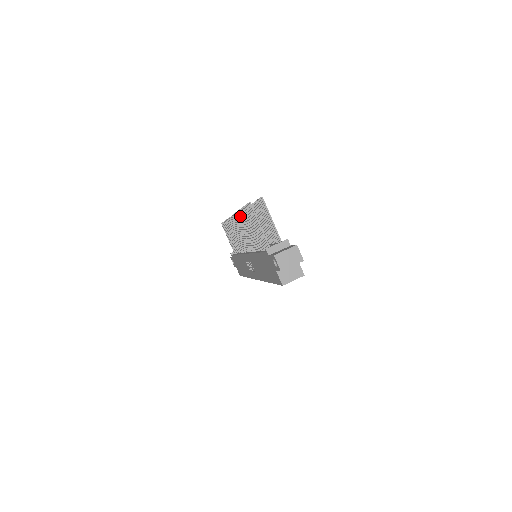
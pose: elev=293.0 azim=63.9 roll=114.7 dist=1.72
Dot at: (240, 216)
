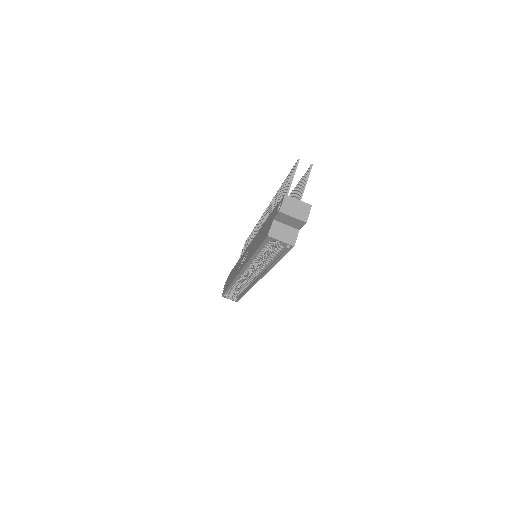
Dot at: occluded
